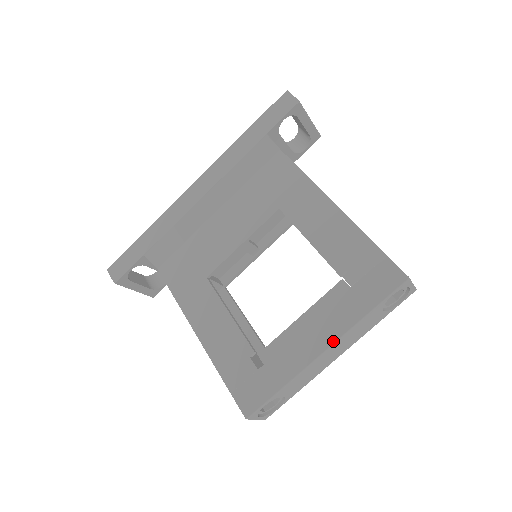
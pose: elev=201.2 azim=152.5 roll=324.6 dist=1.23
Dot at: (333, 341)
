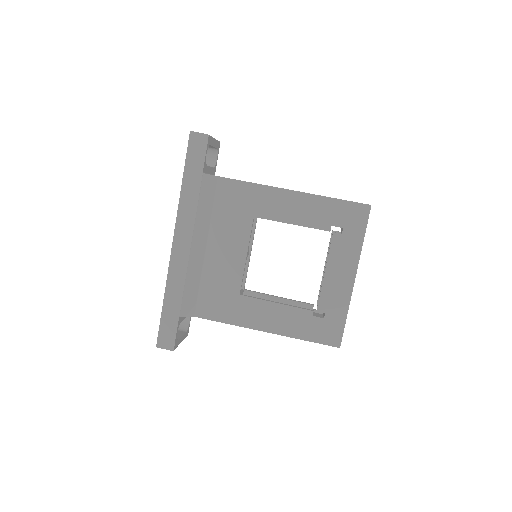
Dot at: (355, 270)
